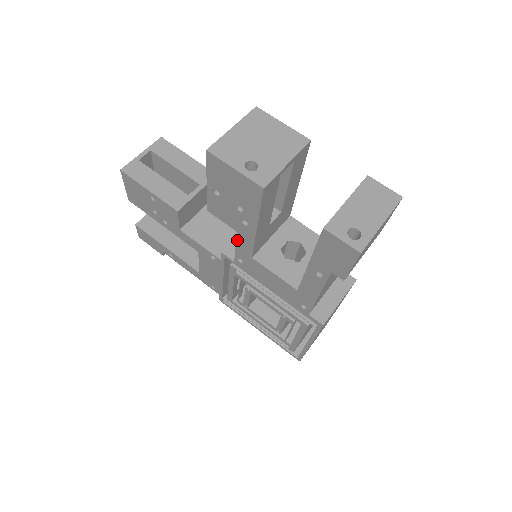
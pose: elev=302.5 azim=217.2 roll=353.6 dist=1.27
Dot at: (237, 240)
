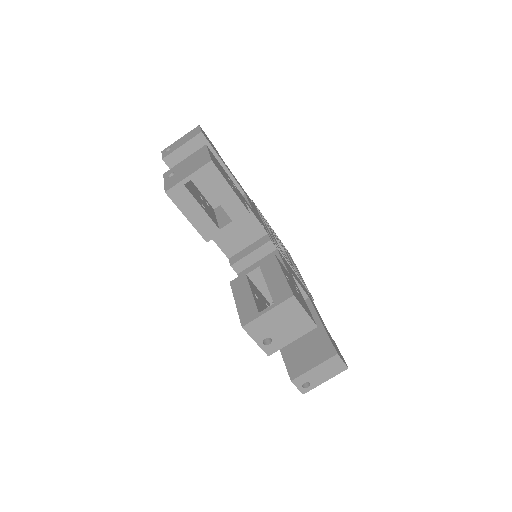
Dot at: occluded
